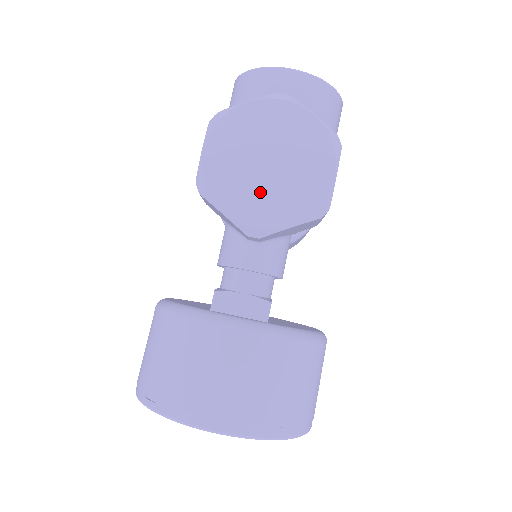
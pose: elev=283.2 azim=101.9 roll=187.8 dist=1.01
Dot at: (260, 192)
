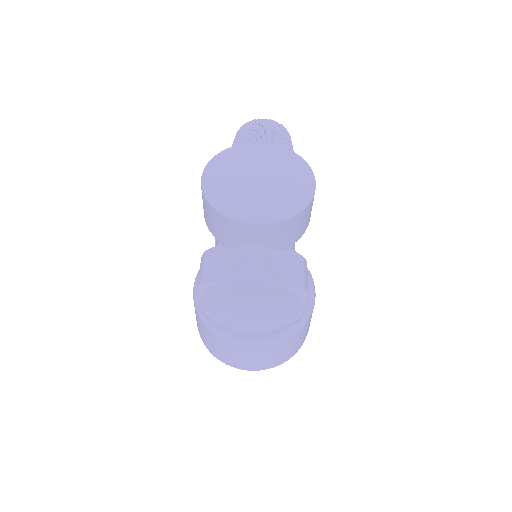
Dot at: (249, 319)
